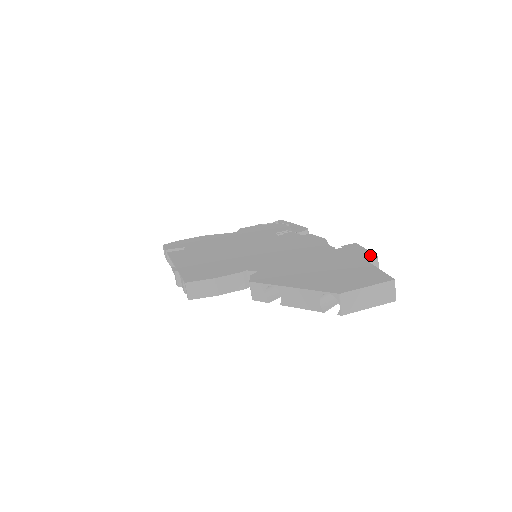
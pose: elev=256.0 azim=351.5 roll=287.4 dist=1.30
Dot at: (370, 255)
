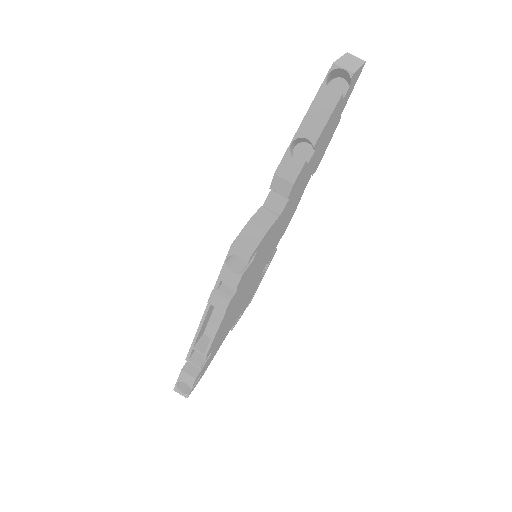
Dot at: occluded
